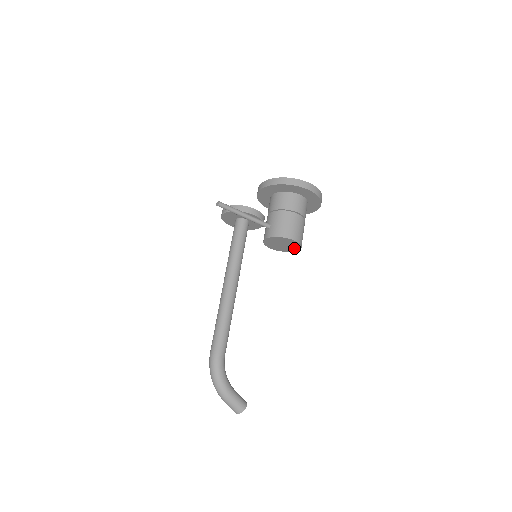
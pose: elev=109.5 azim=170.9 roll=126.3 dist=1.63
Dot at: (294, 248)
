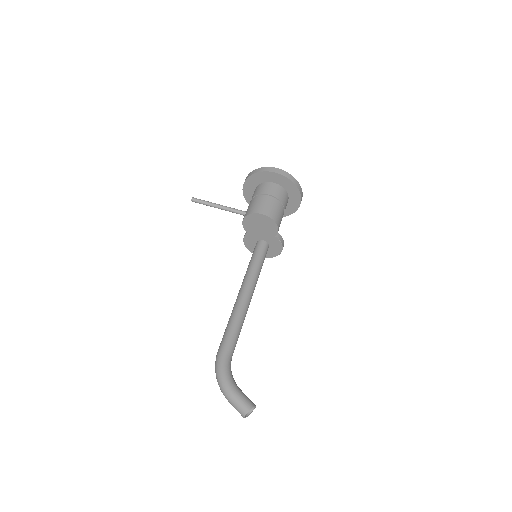
Dot at: (272, 228)
